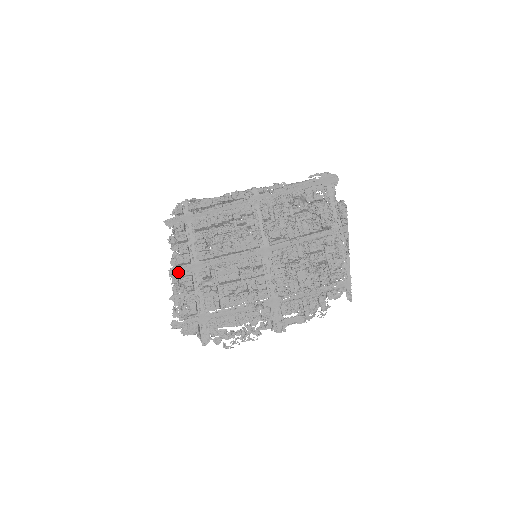
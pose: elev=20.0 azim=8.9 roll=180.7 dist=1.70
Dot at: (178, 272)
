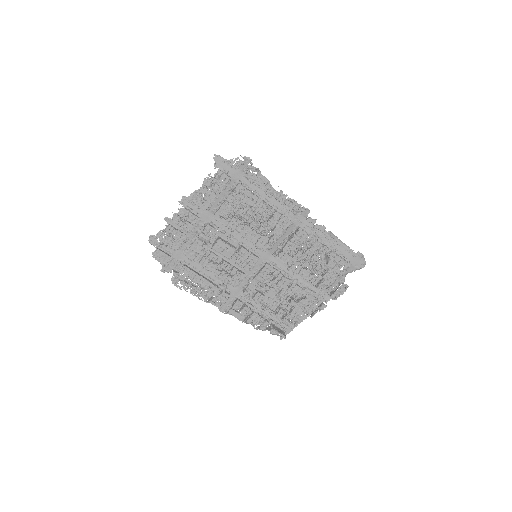
Dot at: (189, 206)
